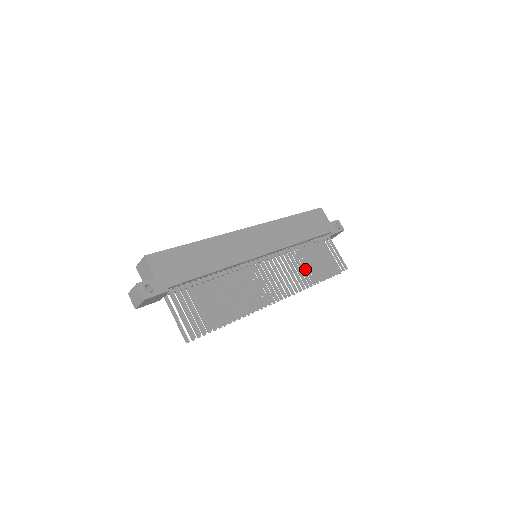
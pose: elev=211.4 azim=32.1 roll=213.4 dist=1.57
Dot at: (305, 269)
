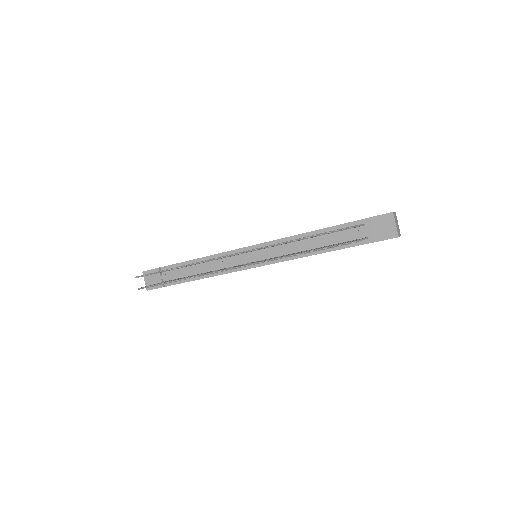
Dot at: occluded
